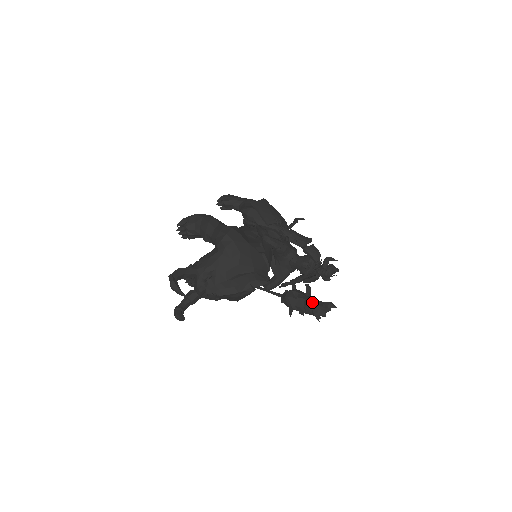
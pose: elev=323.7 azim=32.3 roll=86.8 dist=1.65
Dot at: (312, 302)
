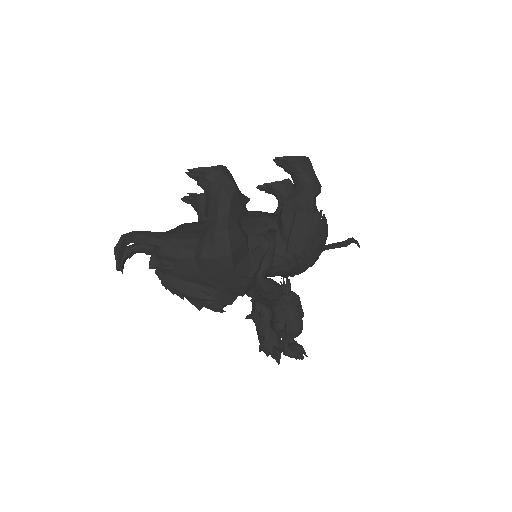
Dot at: (268, 336)
